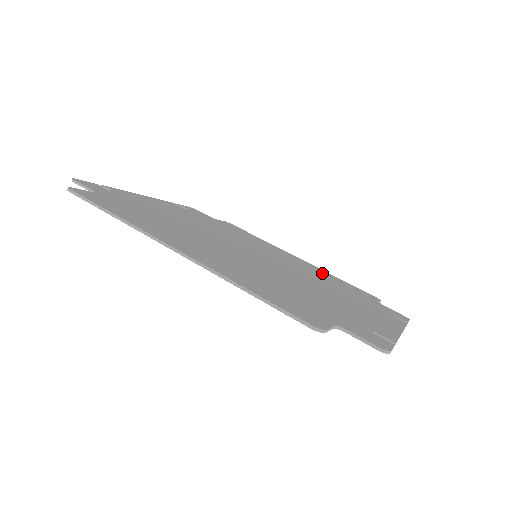
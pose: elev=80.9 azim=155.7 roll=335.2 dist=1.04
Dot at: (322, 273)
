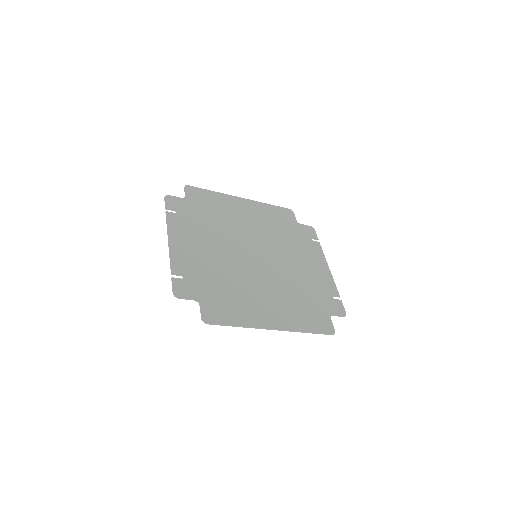
Dot at: (265, 214)
